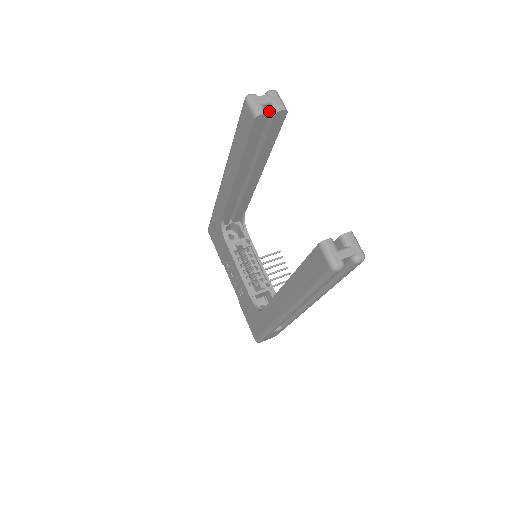
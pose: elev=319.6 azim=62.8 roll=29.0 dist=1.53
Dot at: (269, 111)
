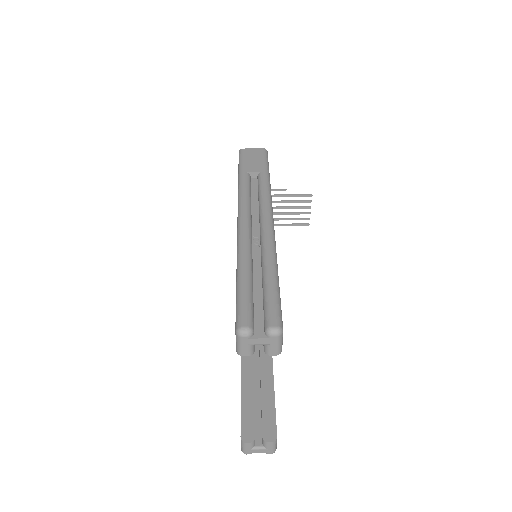
Dot at: occluded
